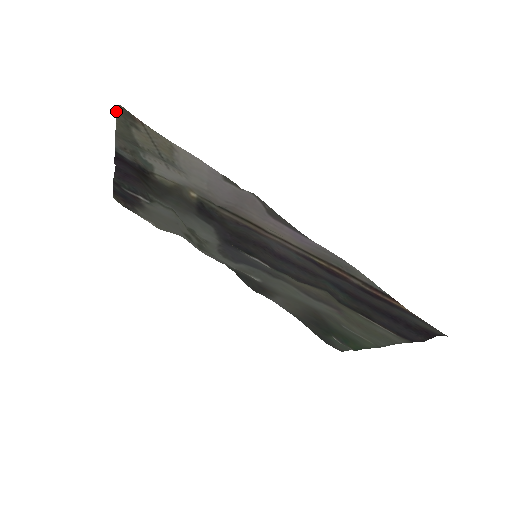
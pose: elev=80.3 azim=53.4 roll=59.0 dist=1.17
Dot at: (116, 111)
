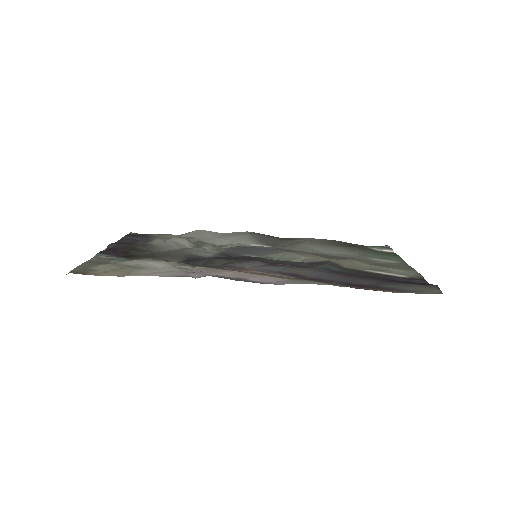
Dot at: (71, 271)
